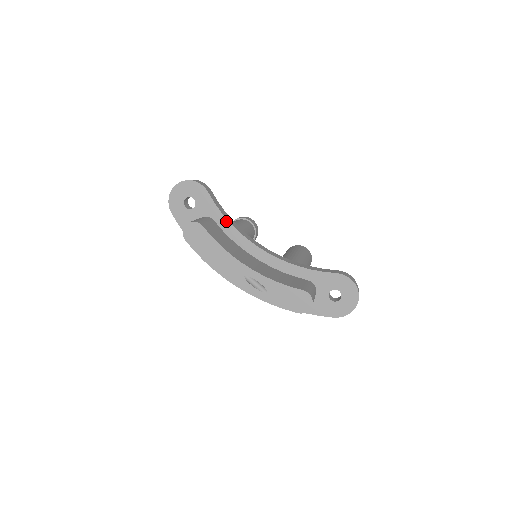
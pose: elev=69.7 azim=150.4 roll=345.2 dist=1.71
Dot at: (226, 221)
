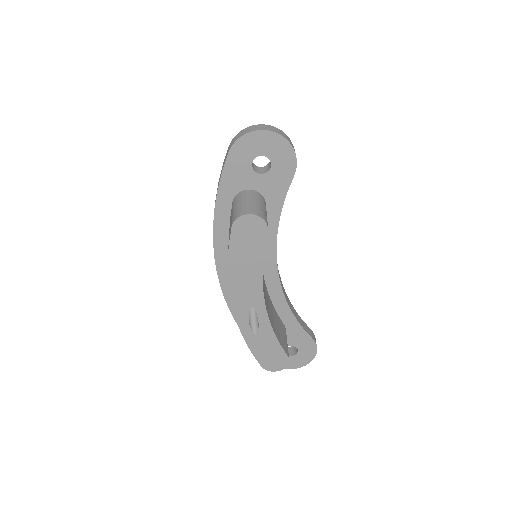
Dot at: (277, 219)
